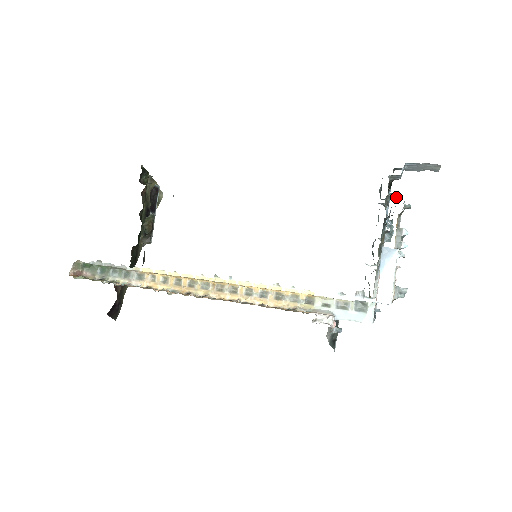
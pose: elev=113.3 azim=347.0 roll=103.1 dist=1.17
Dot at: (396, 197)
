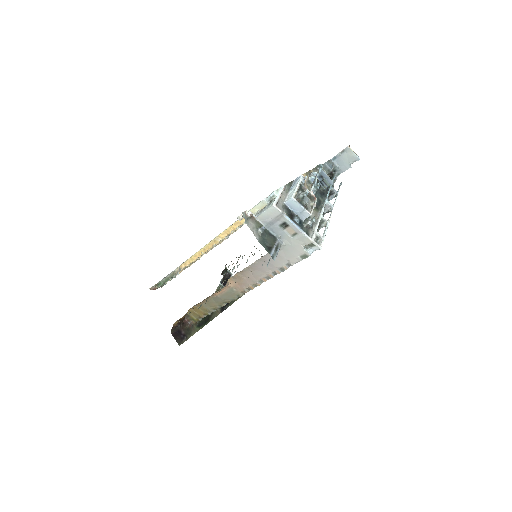
Dot at: (329, 178)
